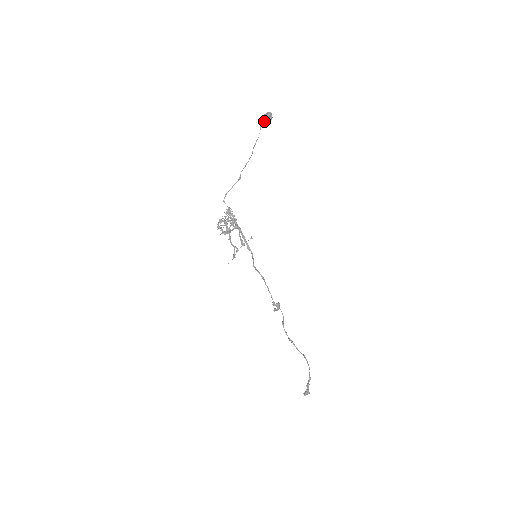
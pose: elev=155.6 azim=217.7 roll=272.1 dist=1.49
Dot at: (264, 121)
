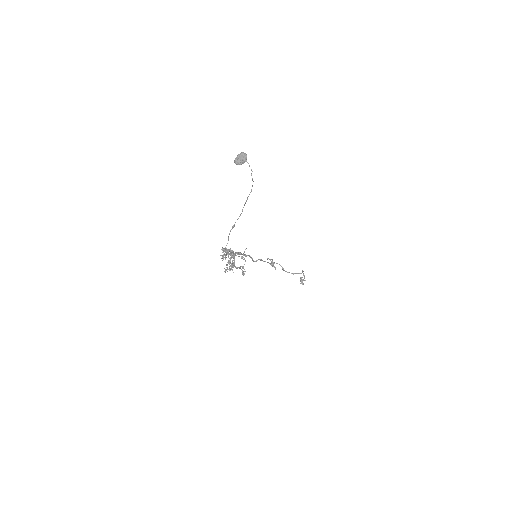
Dot at: occluded
